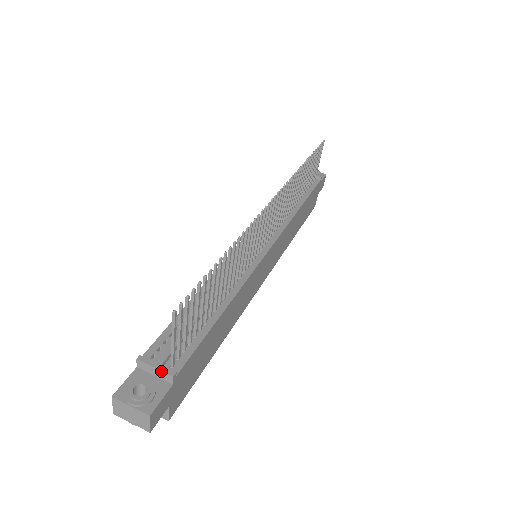
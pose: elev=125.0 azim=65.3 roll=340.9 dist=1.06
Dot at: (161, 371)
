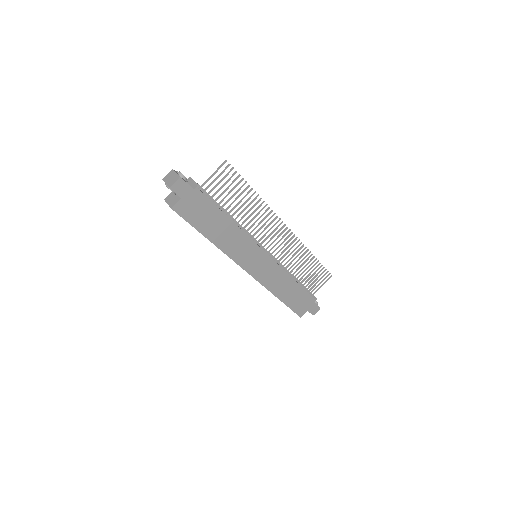
Dot at: (195, 182)
